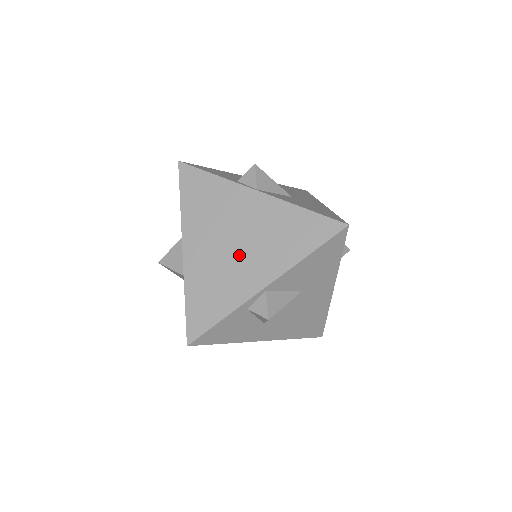
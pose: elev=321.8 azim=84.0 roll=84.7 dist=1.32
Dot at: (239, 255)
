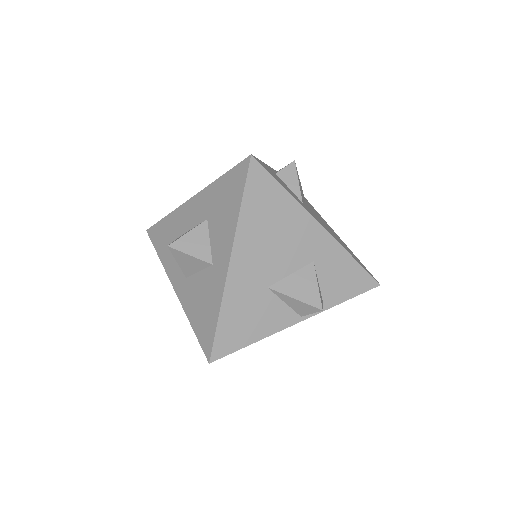
Dot at: occluded
